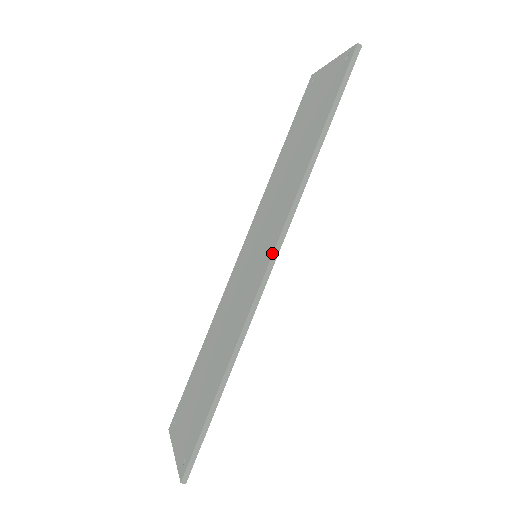
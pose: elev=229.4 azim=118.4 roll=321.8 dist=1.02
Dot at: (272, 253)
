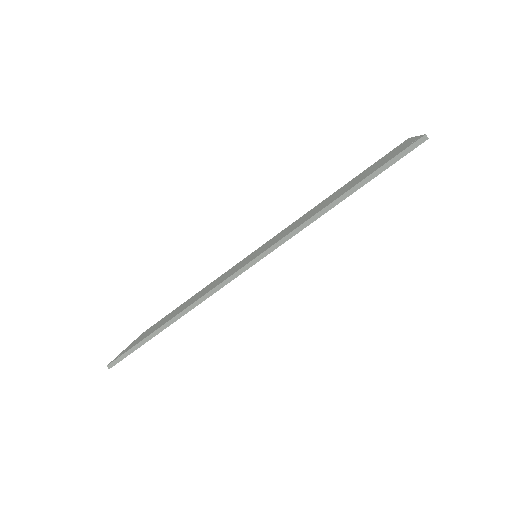
Dot at: (251, 260)
